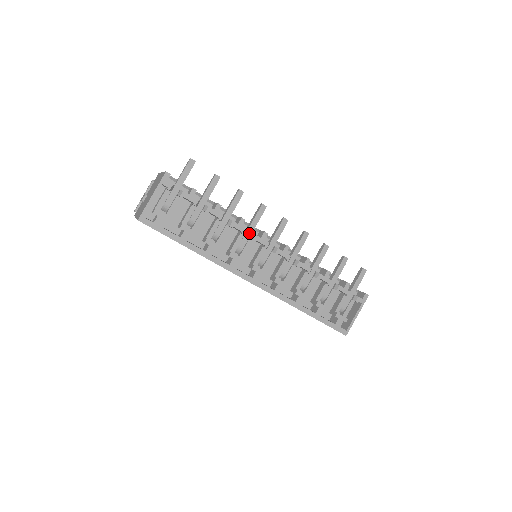
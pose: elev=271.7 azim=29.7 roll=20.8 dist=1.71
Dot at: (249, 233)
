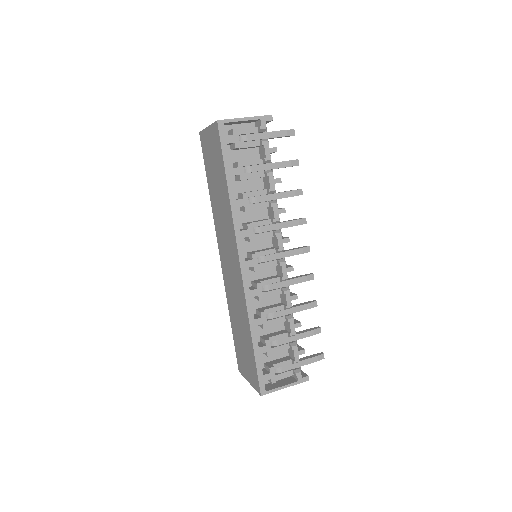
Dot at: (276, 227)
